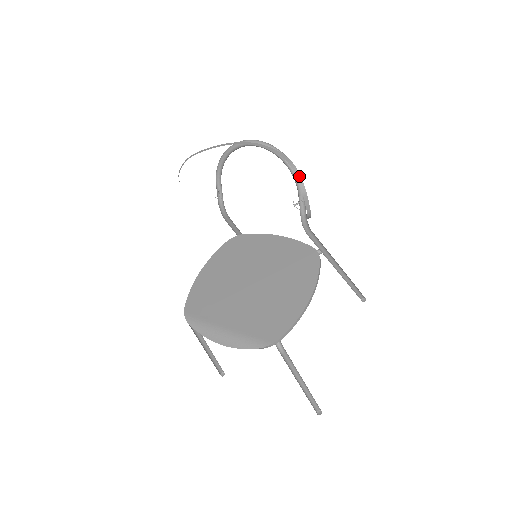
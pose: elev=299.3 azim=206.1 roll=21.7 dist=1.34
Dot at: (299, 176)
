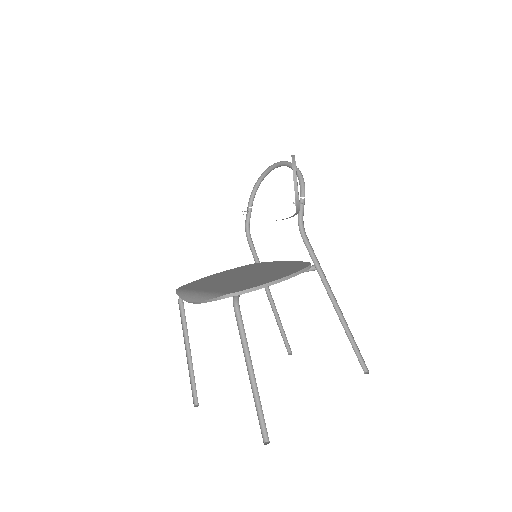
Dot at: (294, 160)
